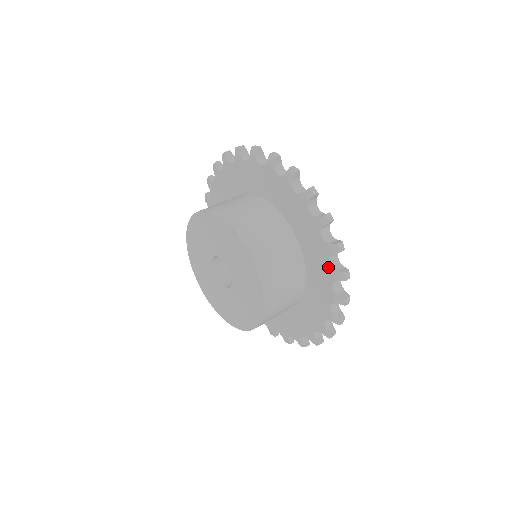
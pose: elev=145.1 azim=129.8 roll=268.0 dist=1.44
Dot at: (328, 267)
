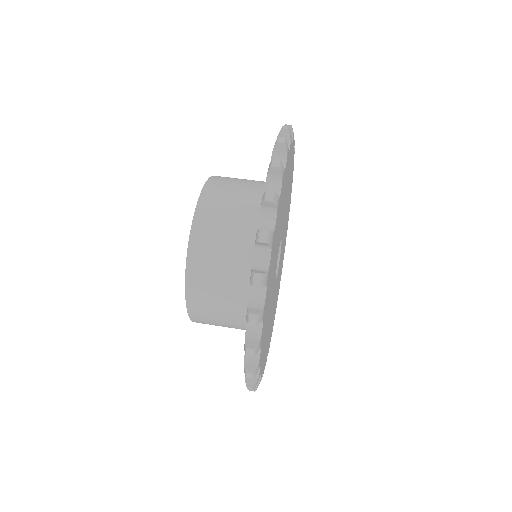
Dot at: (253, 264)
